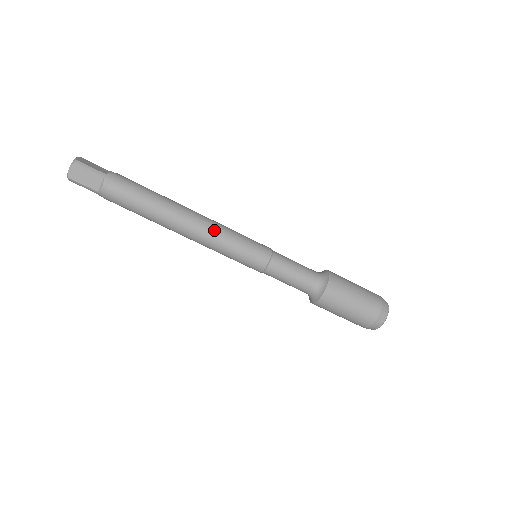
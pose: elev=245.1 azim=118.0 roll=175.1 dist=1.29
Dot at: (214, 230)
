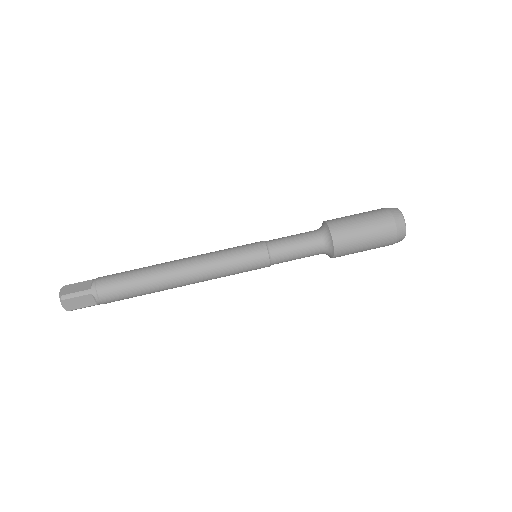
Dot at: (204, 254)
